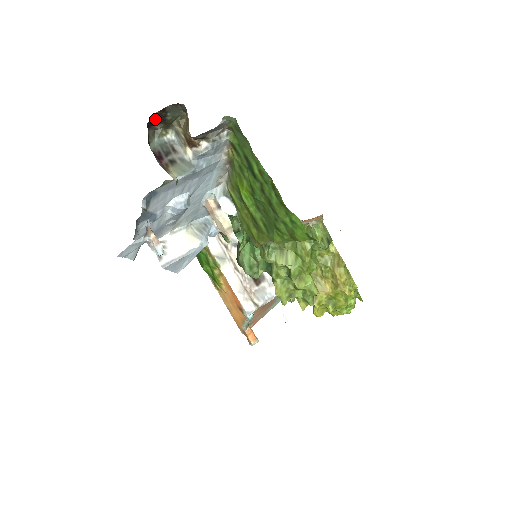
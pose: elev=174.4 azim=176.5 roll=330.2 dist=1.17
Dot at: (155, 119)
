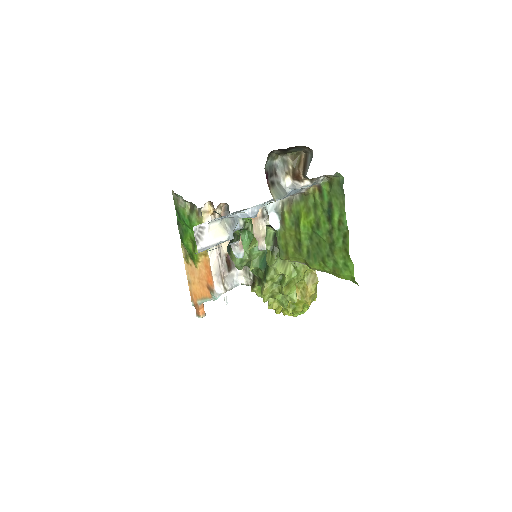
Dot at: (282, 149)
